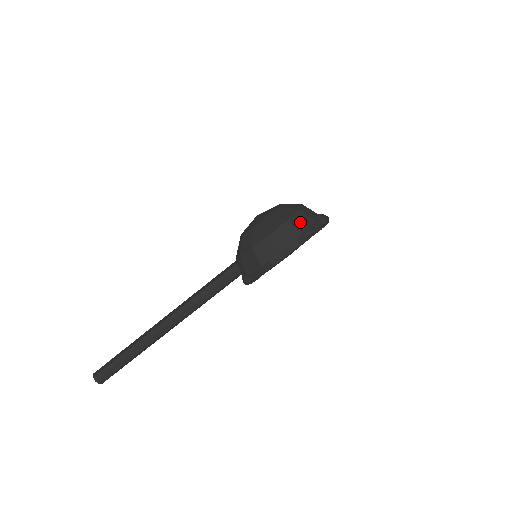
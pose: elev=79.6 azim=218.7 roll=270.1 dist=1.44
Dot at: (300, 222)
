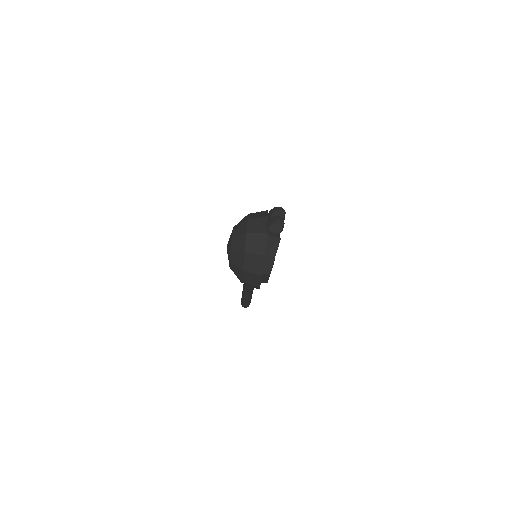
Dot at: (253, 266)
